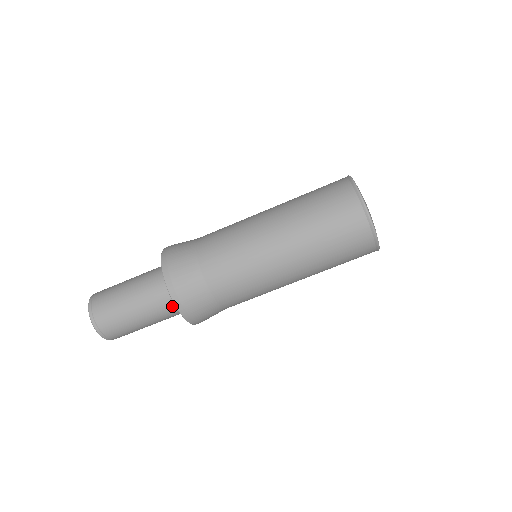
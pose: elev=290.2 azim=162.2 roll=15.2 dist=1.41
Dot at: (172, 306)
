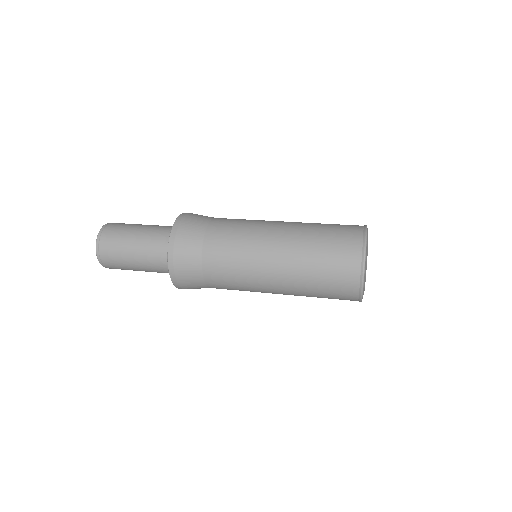
Dot at: (167, 267)
